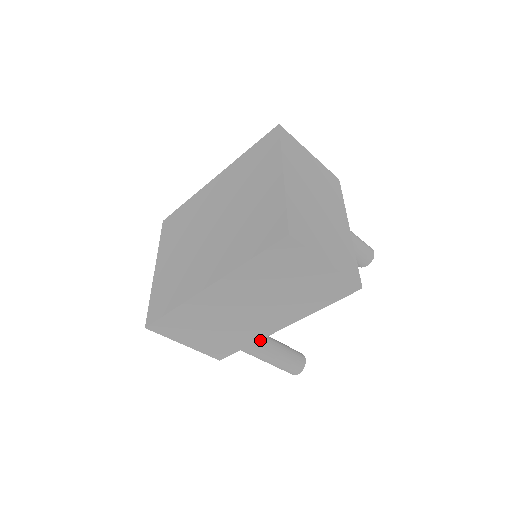
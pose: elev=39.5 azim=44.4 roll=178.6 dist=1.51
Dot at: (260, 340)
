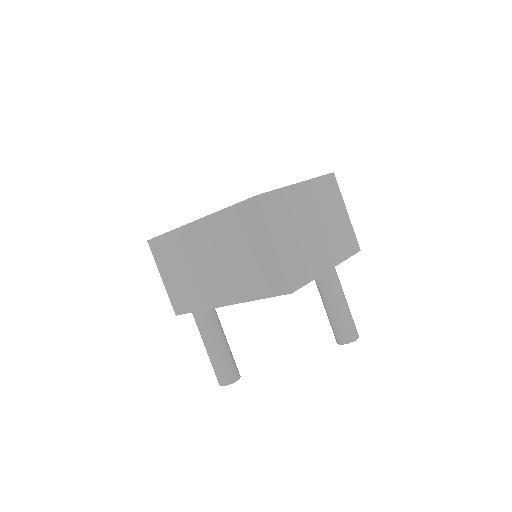
Dot at: (213, 322)
